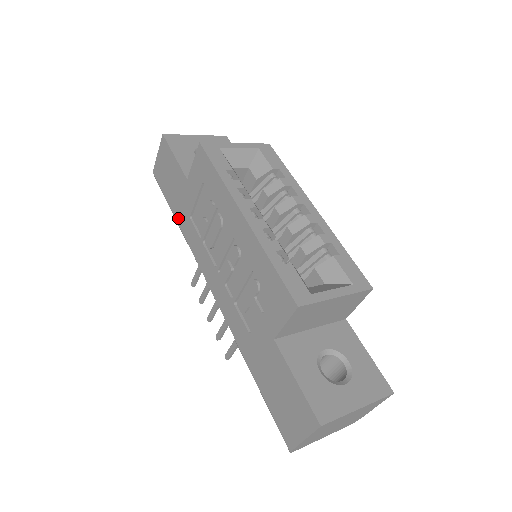
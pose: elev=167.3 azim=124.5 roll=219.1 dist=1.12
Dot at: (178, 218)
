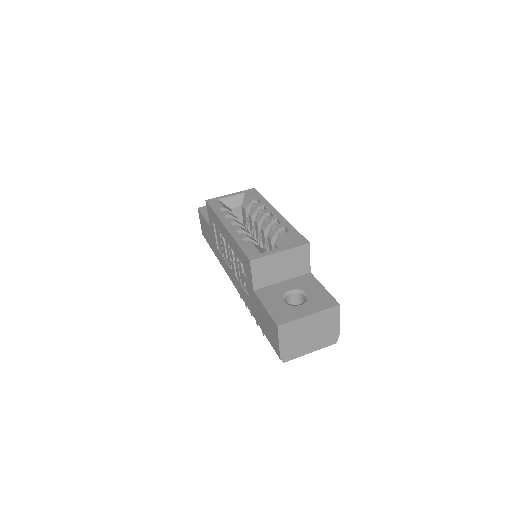
Dot at: (215, 253)
